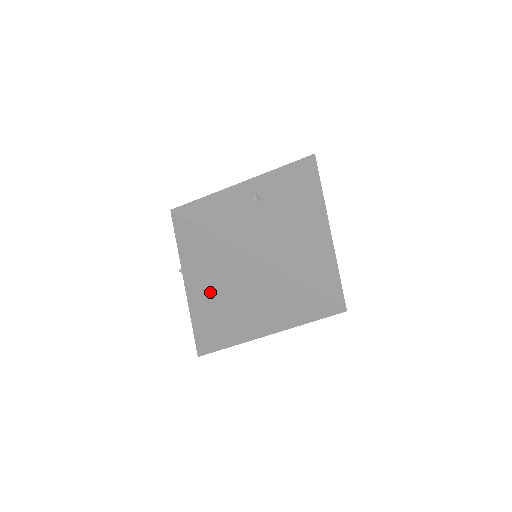
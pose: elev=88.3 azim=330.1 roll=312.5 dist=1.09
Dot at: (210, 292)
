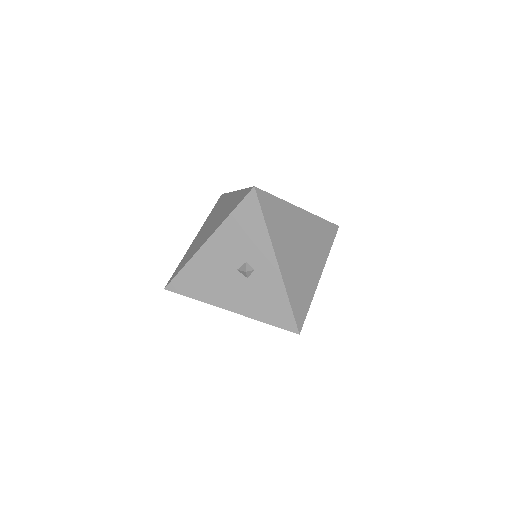
Dot at: (289, 253)
